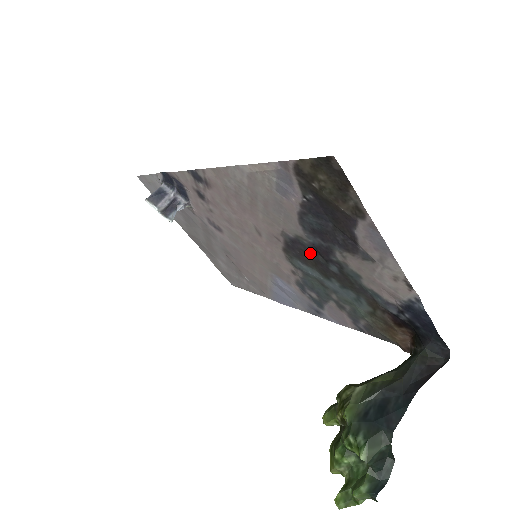
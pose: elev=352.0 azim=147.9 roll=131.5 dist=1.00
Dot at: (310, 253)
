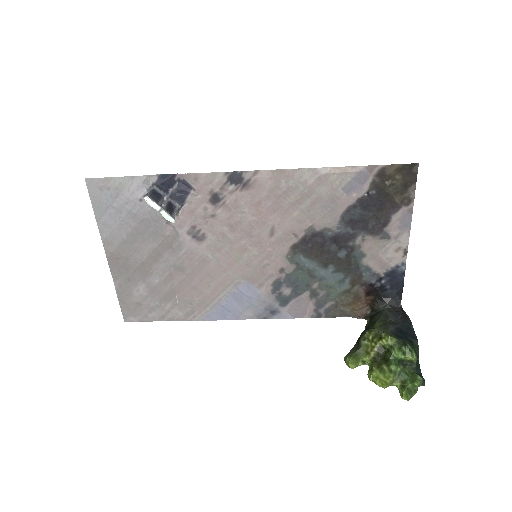
Dot at: (324, 244)
